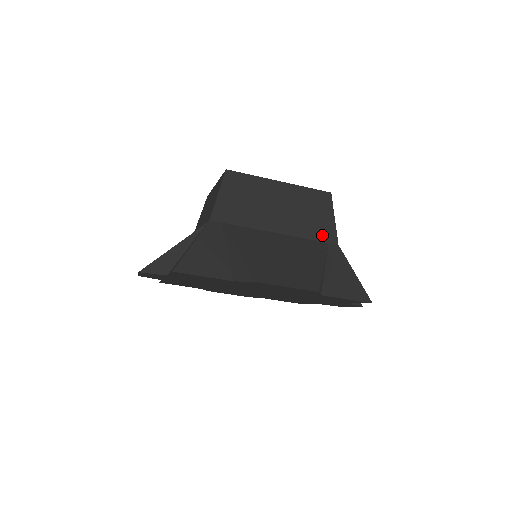
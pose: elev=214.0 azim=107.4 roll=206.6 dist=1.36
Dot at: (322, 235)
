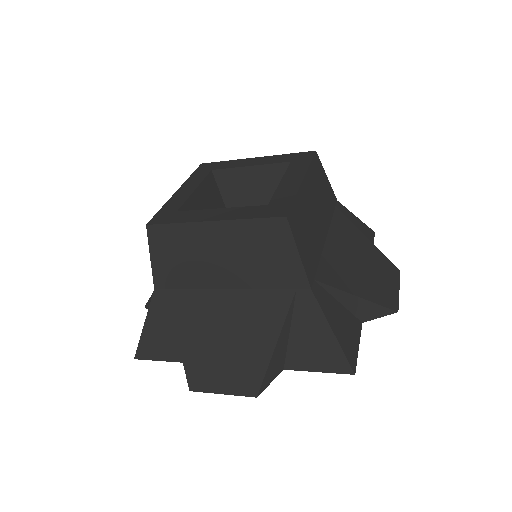
Dot at: (285, 281)
